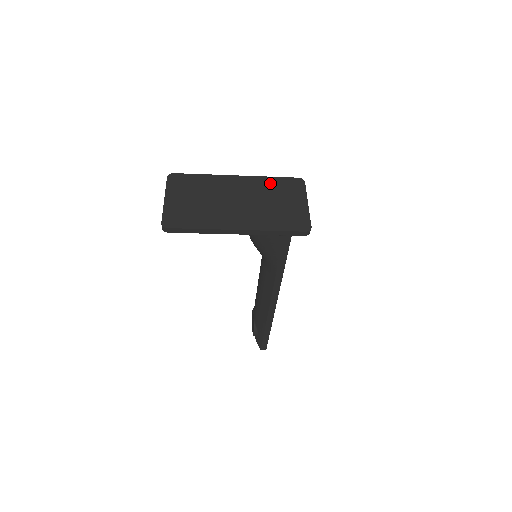
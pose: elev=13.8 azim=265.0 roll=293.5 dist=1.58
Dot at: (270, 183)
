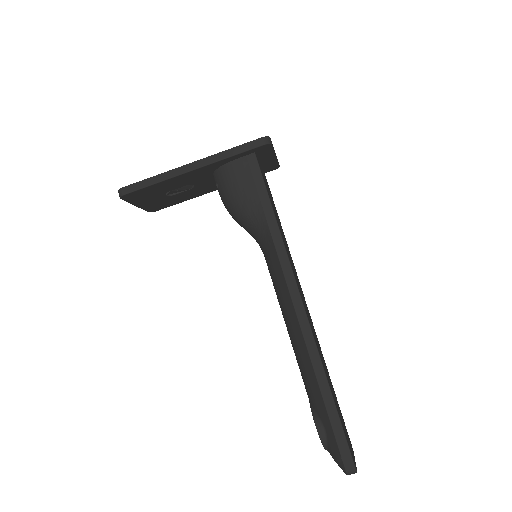
Dot at: occluded
